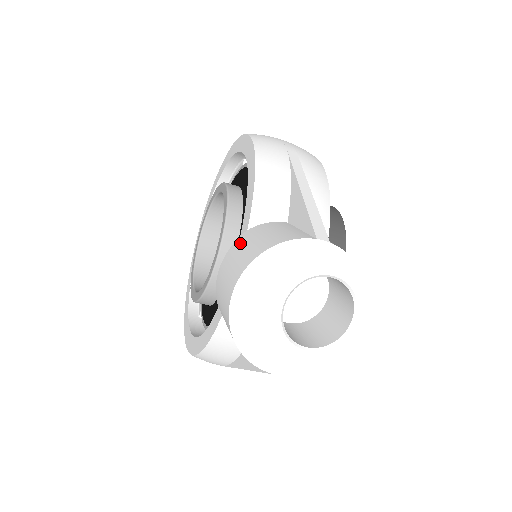
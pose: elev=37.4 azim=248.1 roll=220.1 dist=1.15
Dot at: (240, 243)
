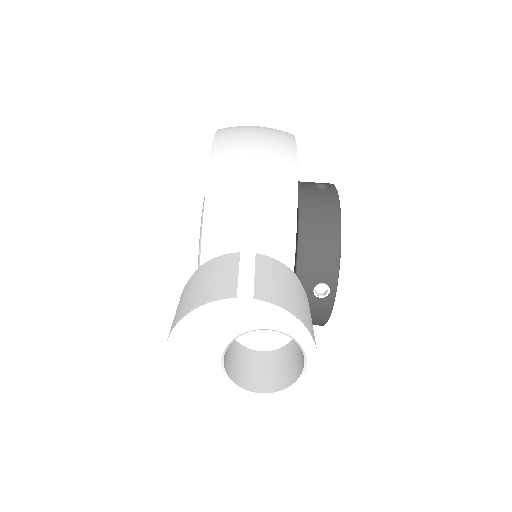
Dot at: (186, 288)
